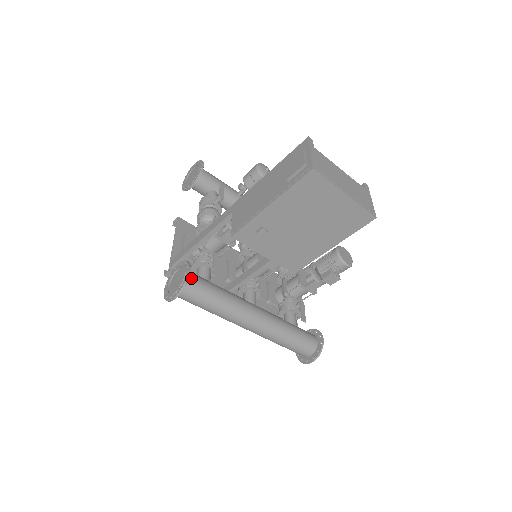
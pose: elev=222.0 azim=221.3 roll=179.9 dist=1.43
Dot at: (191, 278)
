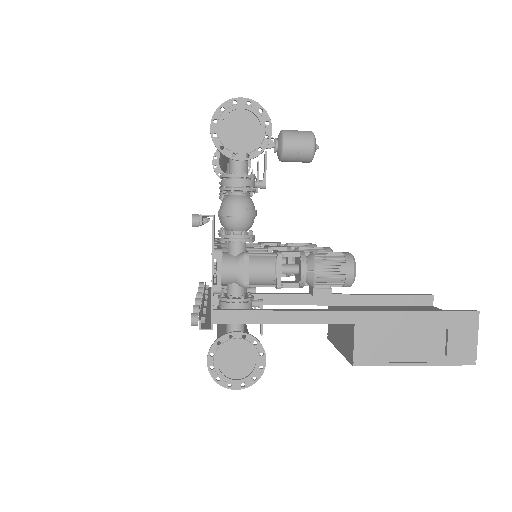
Dot at: occluded
